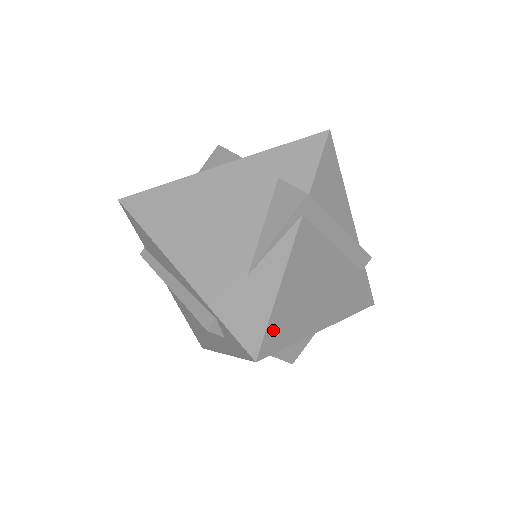
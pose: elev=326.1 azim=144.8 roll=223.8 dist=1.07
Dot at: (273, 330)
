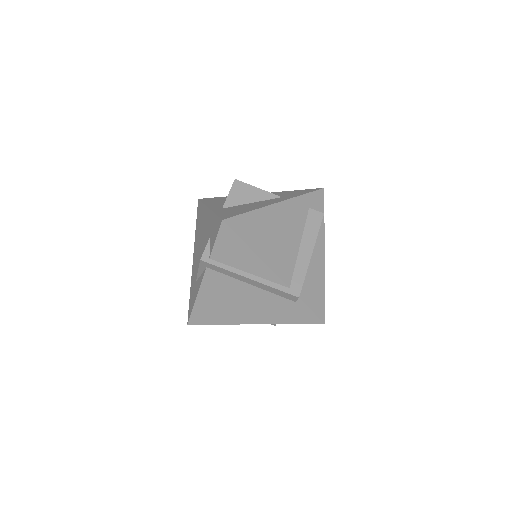
Dot at: (197, 315)
